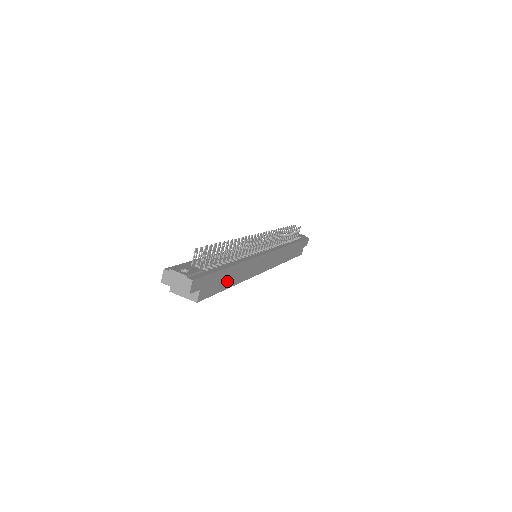
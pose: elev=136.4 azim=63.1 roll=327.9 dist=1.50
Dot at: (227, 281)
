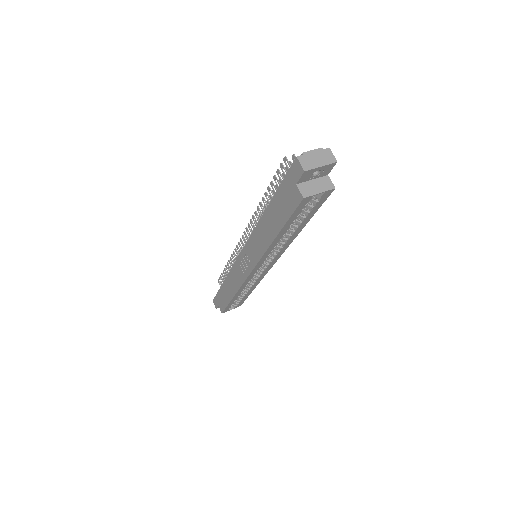
Dot at: occluded
